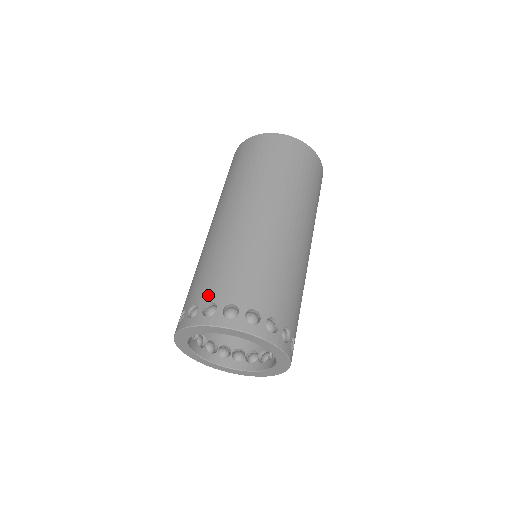
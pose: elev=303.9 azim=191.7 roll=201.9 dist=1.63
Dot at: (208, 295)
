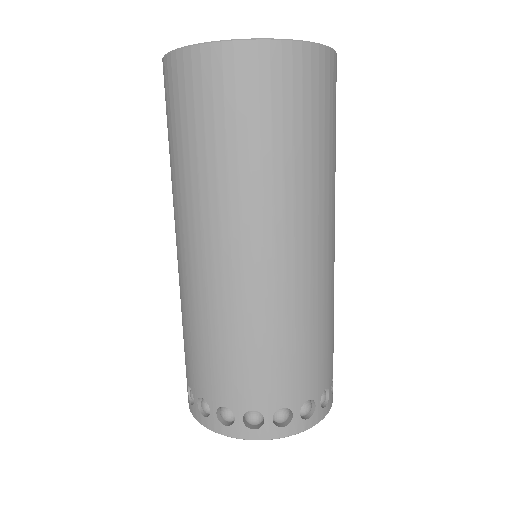
Dot at: (216, 395)
